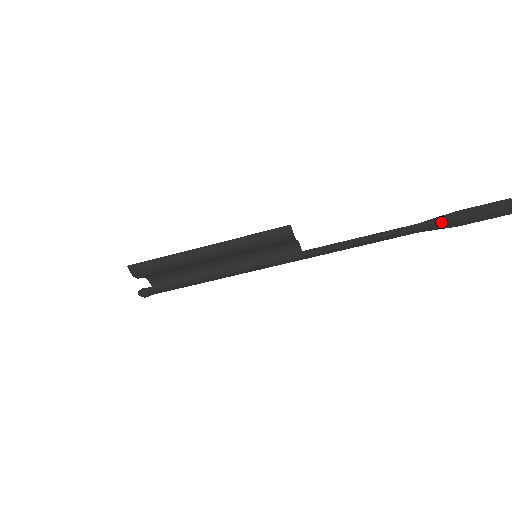
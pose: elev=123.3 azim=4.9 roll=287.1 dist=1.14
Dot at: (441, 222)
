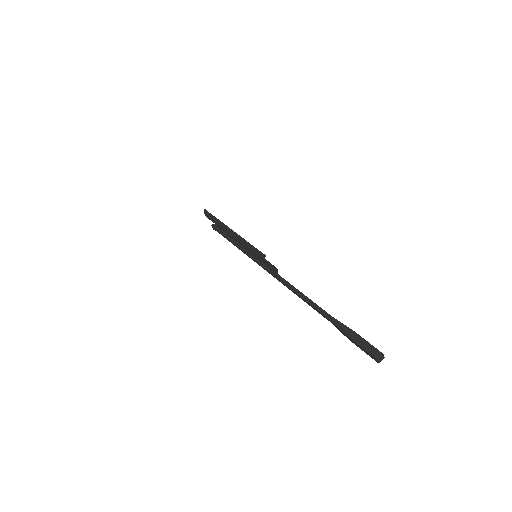
Dot at: (340, 328)
